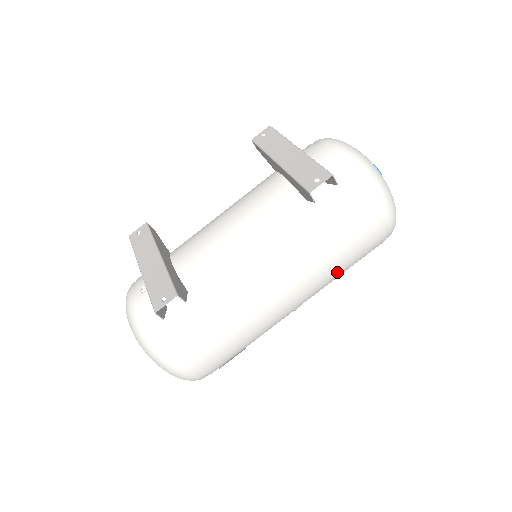
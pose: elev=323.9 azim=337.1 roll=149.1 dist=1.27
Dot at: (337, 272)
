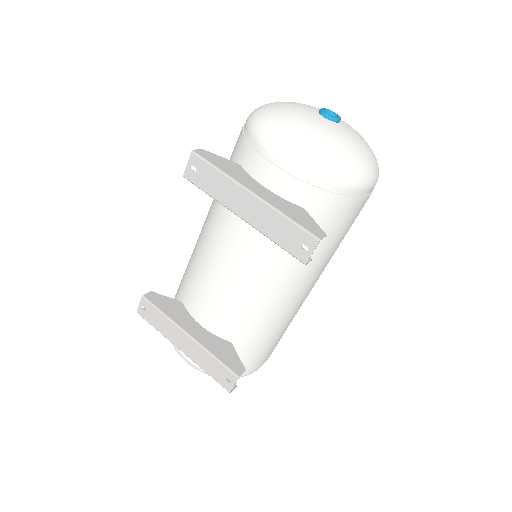
Dot at: occluded
